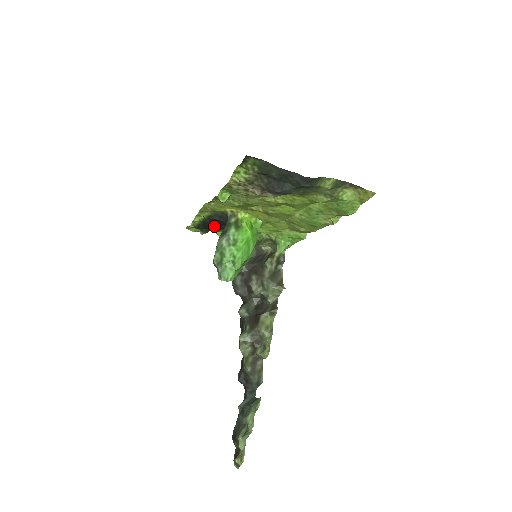
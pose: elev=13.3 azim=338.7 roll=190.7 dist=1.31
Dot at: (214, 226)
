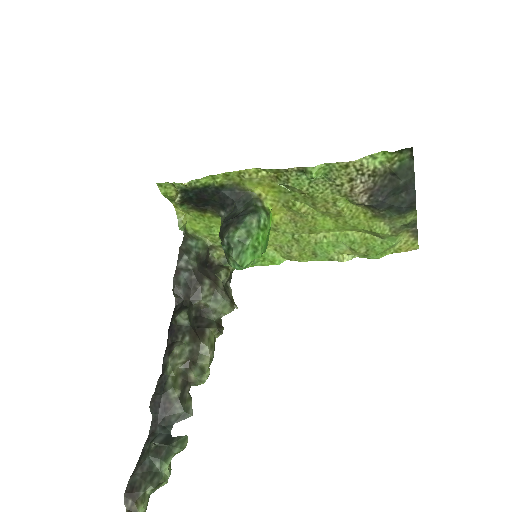
Dot at: (203, 200)
